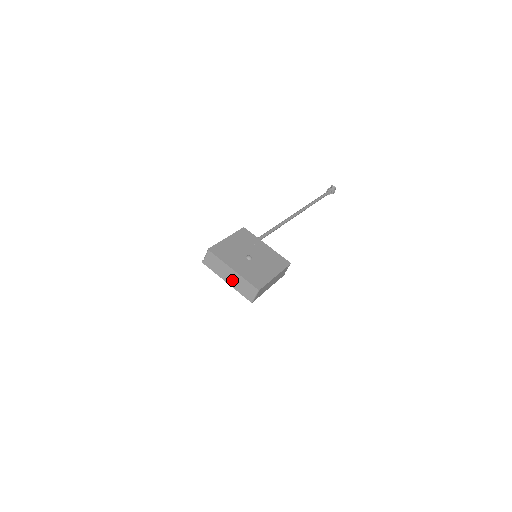
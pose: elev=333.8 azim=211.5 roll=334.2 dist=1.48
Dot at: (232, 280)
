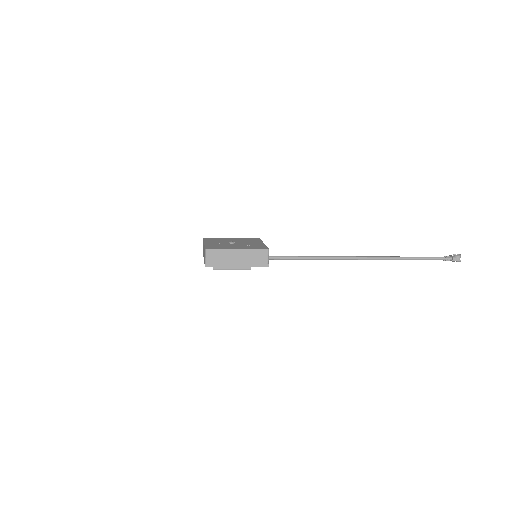
Dot at: occluded
